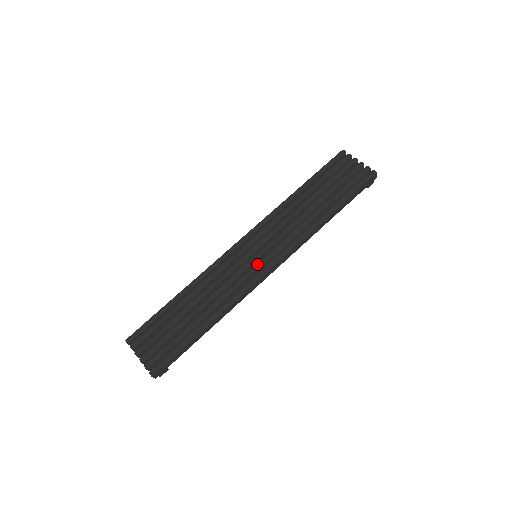
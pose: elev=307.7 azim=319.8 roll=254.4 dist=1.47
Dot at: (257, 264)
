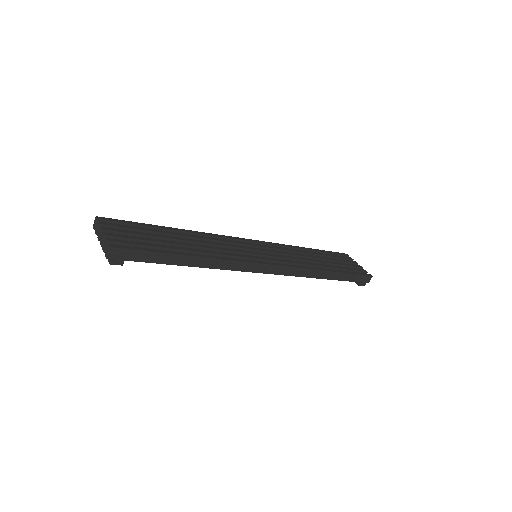
Dot at: (258, 256)
